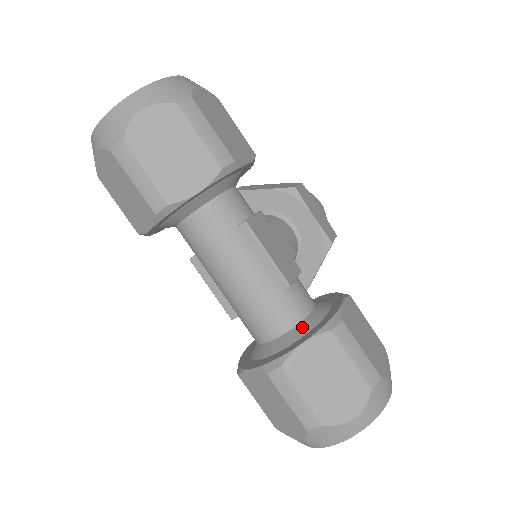
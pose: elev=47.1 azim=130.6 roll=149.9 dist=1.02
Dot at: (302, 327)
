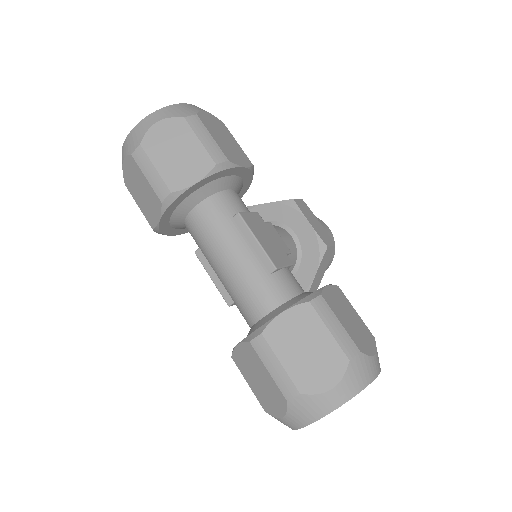
Dot at: (286, 305)
